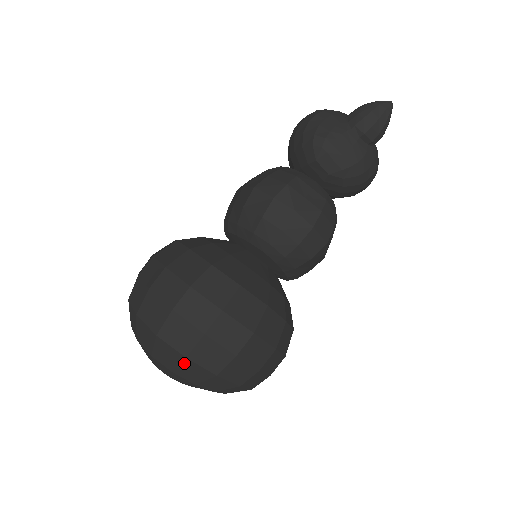
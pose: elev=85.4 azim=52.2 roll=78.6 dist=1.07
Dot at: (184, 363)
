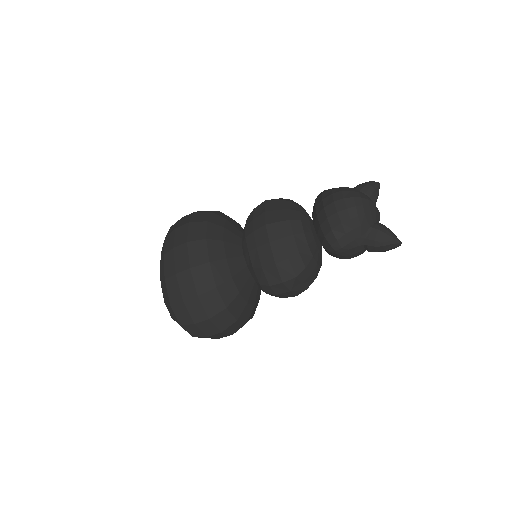
Dot at: occluded
